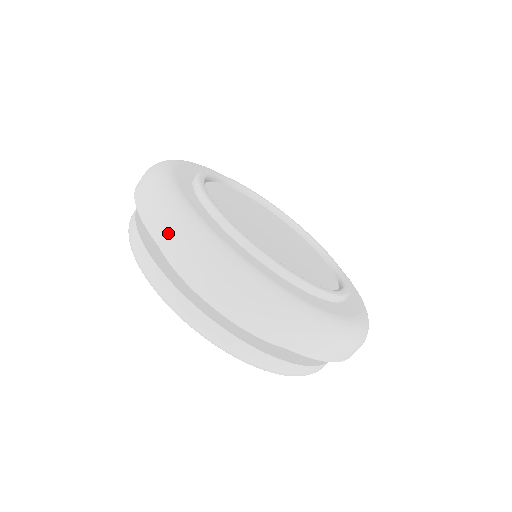
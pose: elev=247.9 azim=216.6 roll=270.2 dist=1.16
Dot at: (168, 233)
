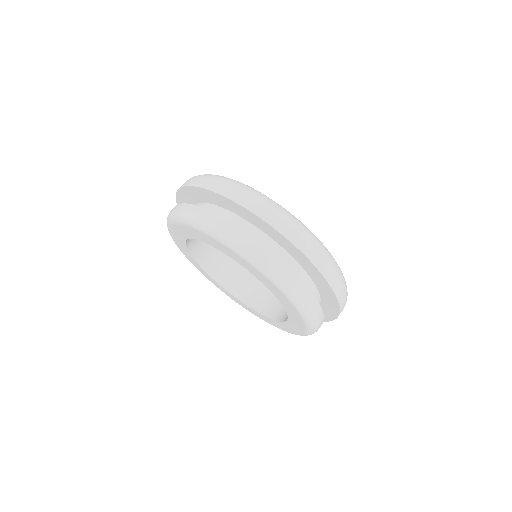
Dot at: (187, 180)
